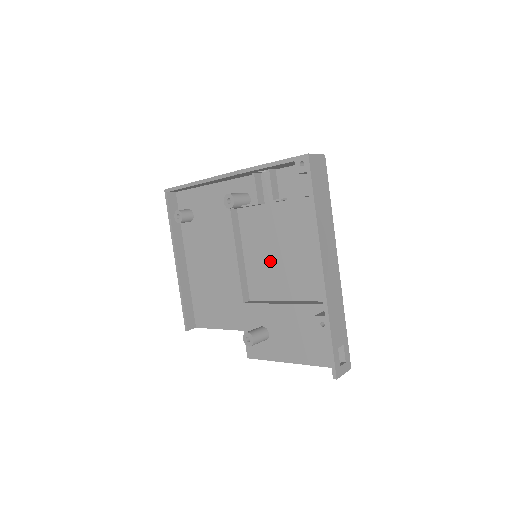
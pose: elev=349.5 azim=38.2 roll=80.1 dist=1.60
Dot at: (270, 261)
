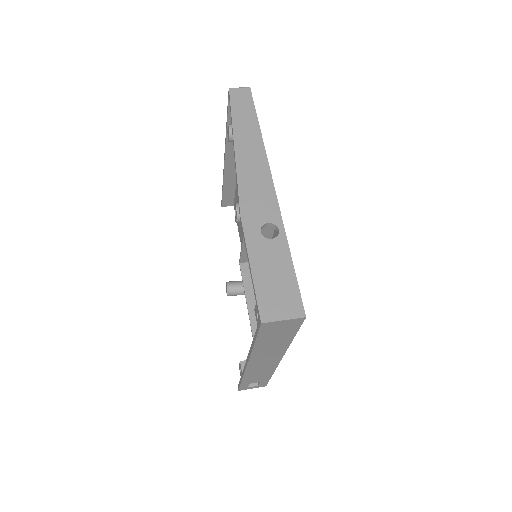
Dot at: occluded
